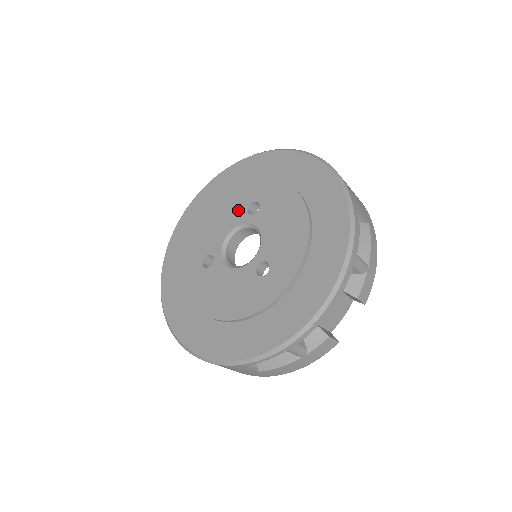
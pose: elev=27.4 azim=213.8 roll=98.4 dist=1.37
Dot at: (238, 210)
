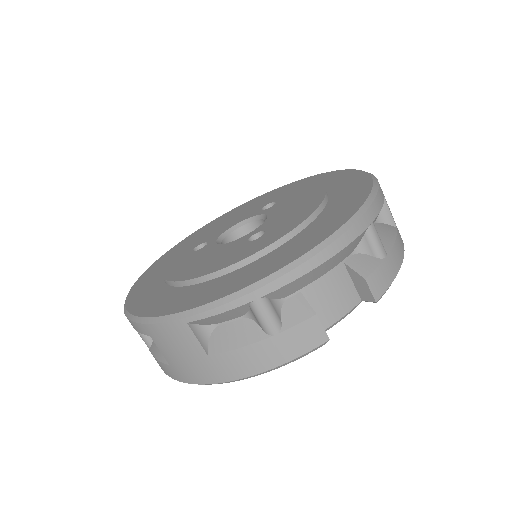
Dot at: (252, 211)
